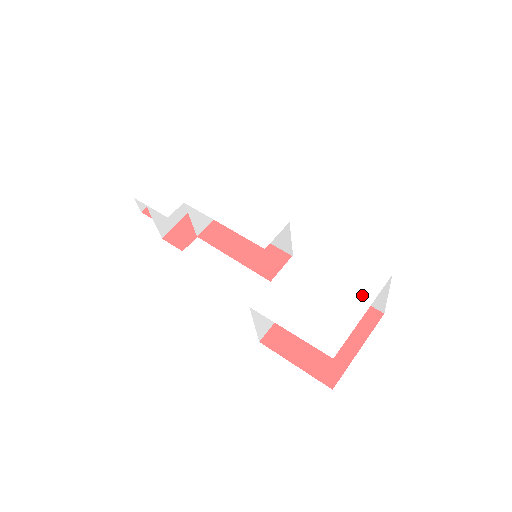
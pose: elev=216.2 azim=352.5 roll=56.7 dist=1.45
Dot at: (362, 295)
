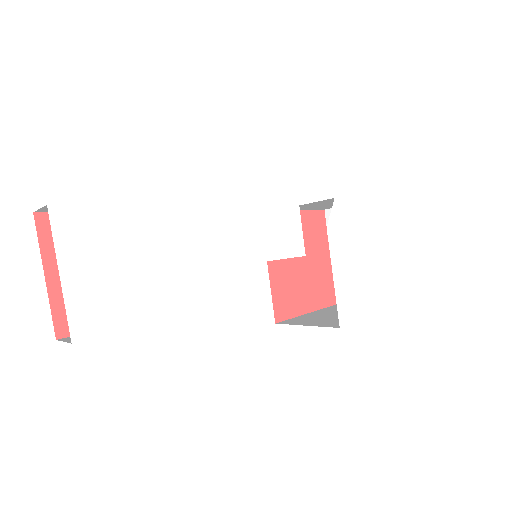
Dot at: (385, 236)
